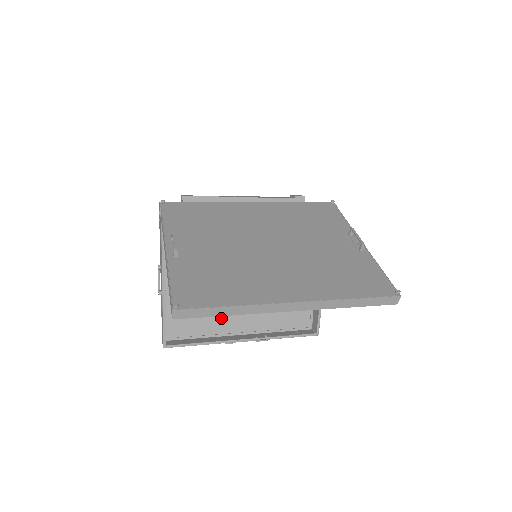
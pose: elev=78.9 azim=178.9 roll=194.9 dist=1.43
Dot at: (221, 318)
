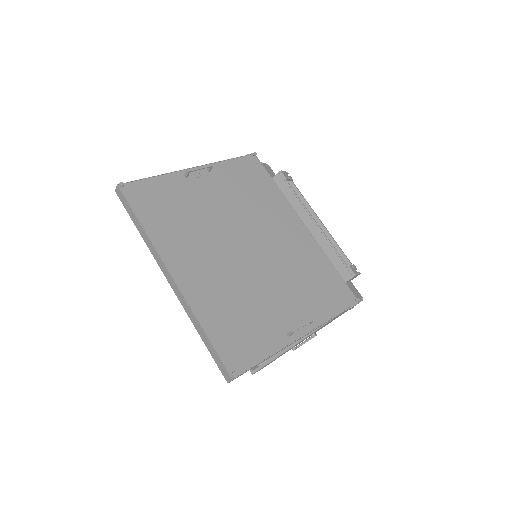
Dot at: occluded
